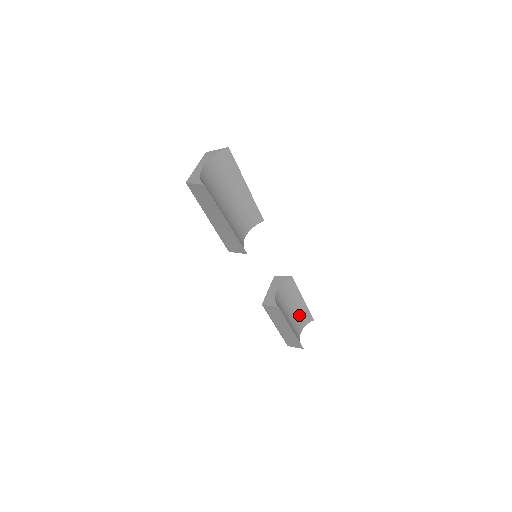
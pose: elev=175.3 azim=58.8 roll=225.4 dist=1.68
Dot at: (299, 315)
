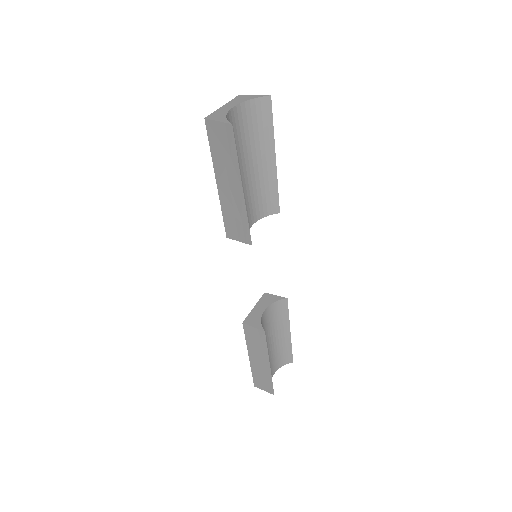
Dot at: (279, 351)
